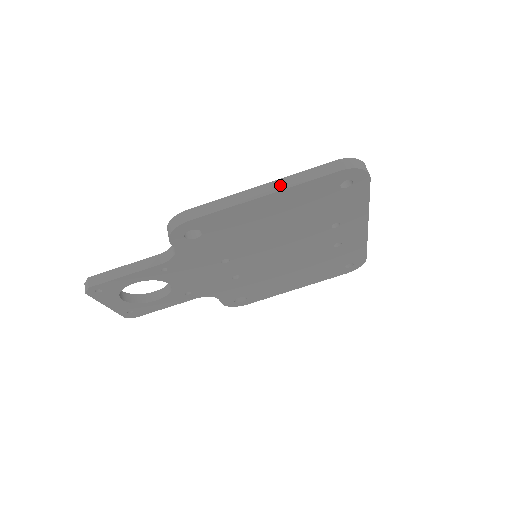
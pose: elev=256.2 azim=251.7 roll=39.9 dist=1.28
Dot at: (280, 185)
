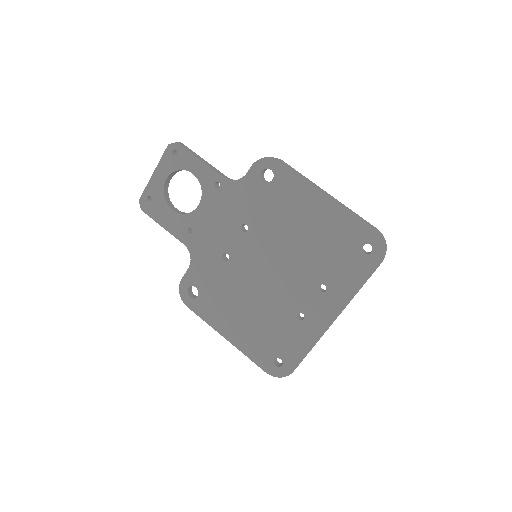
Dot at: (340, 202)
